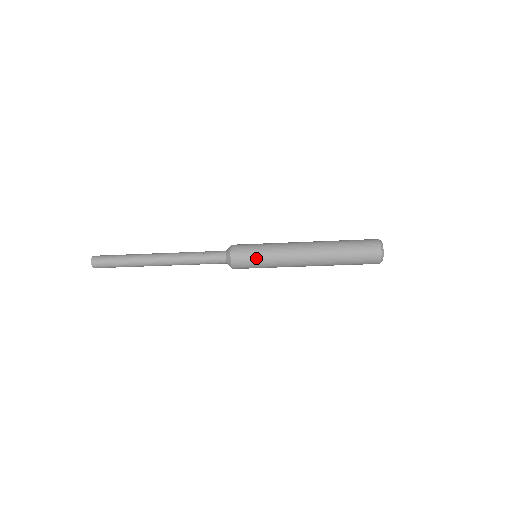
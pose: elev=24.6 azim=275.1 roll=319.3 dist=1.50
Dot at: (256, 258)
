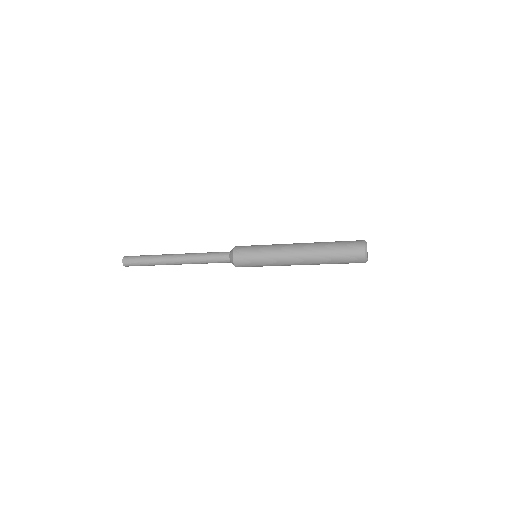
Dot at: (254, 253)
